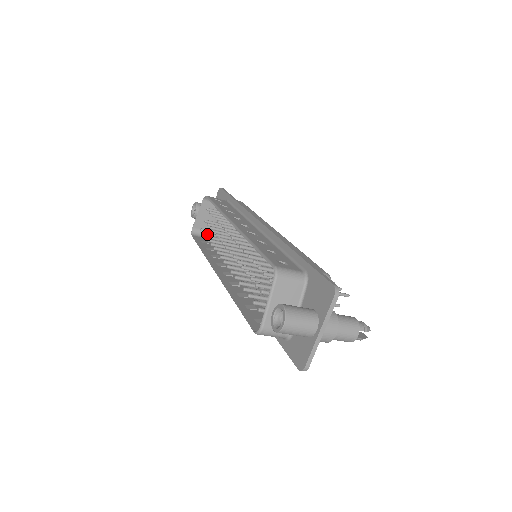
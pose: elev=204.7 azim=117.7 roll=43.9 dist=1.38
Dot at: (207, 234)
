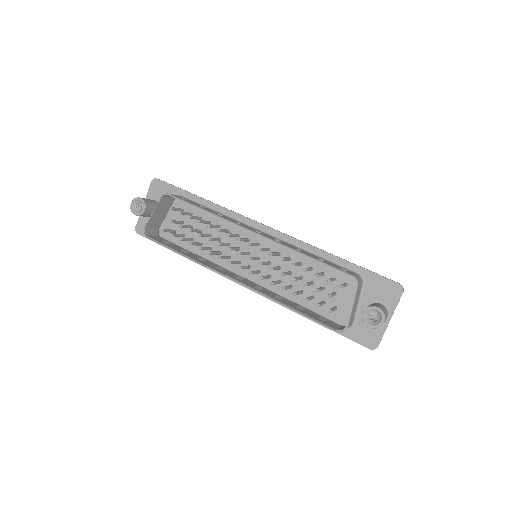
Dot at: (175, 235)
